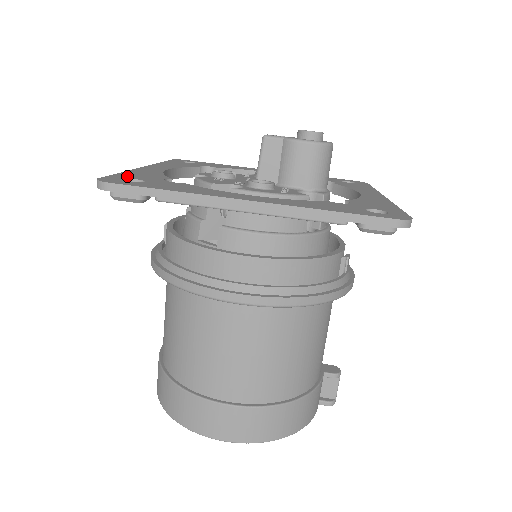
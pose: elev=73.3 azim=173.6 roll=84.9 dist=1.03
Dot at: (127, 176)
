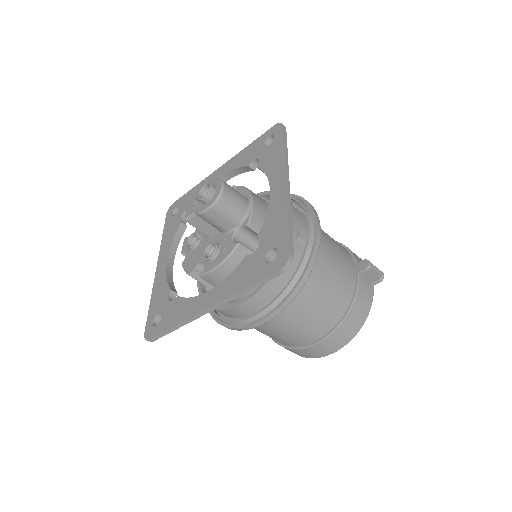
Dot at: (153, 311)
